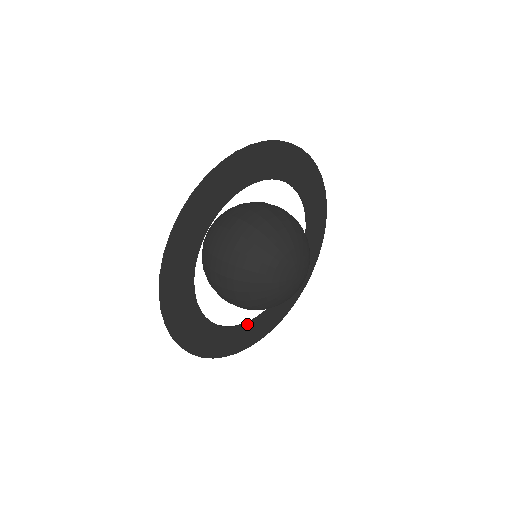
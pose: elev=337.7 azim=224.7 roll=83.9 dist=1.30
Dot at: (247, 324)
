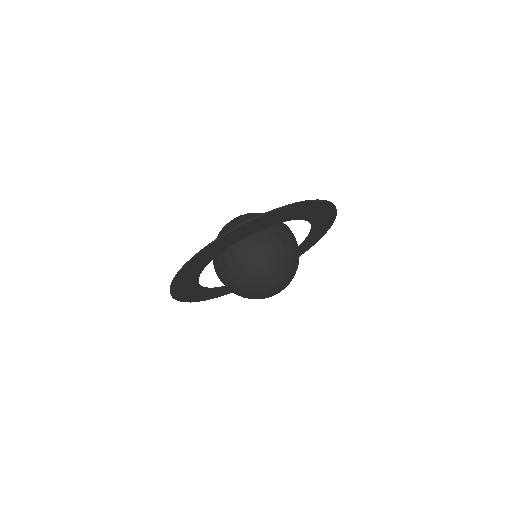
Dot at: (207, 289)
